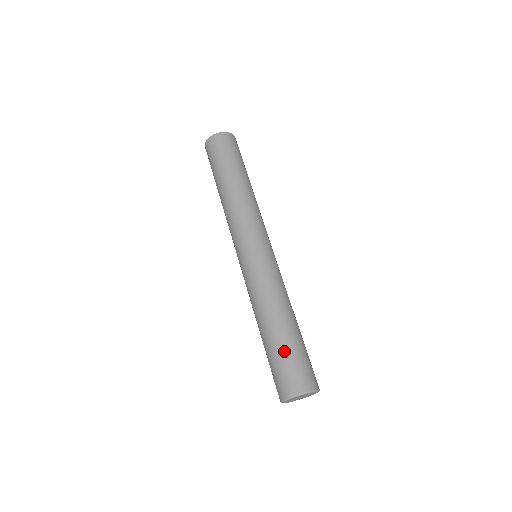
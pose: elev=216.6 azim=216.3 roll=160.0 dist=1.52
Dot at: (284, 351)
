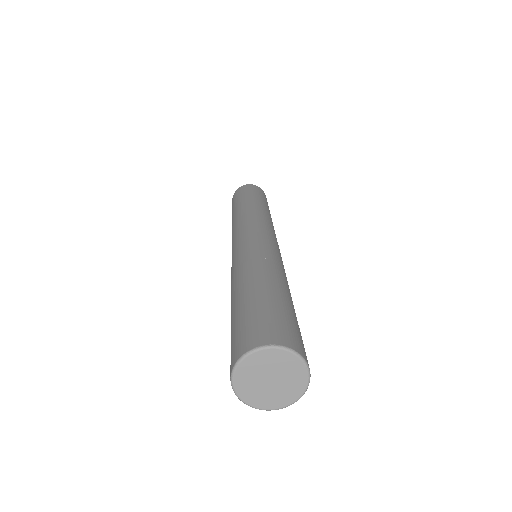
Dot at: (284, 306)
